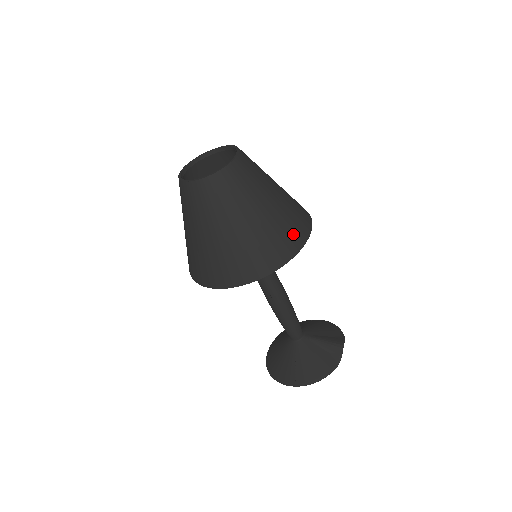
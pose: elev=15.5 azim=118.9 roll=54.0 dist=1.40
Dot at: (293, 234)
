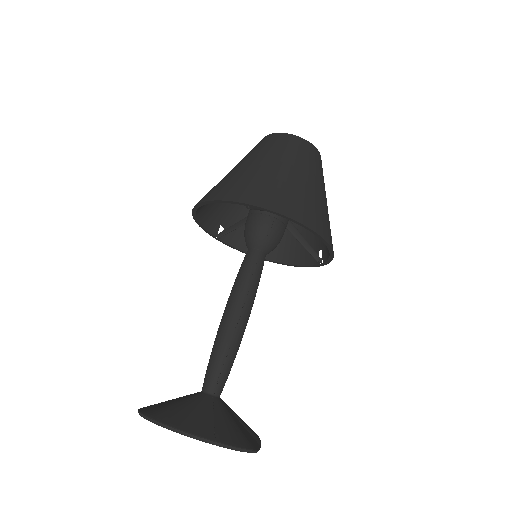
Dot at: occluded
